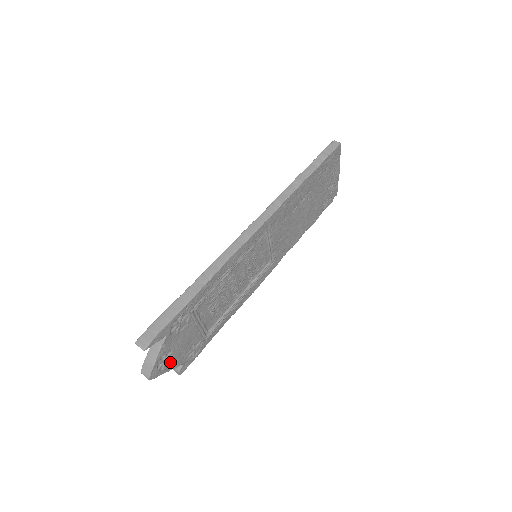
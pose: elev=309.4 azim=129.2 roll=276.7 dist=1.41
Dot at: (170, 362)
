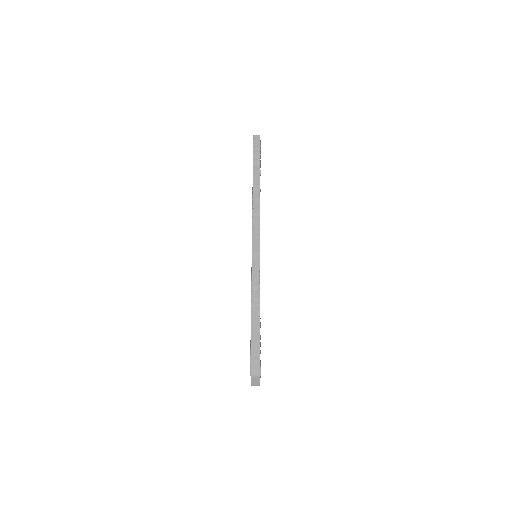
Dot at: occluded
